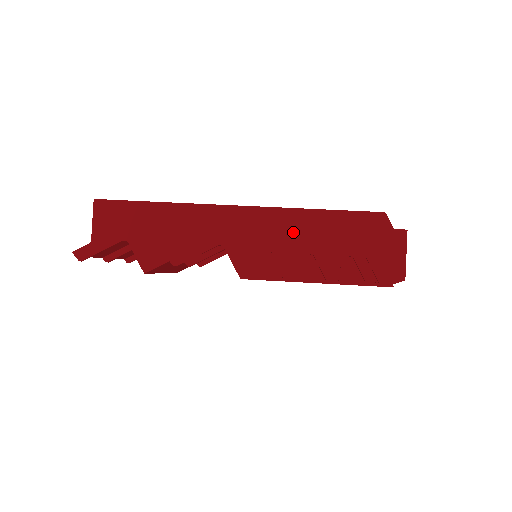
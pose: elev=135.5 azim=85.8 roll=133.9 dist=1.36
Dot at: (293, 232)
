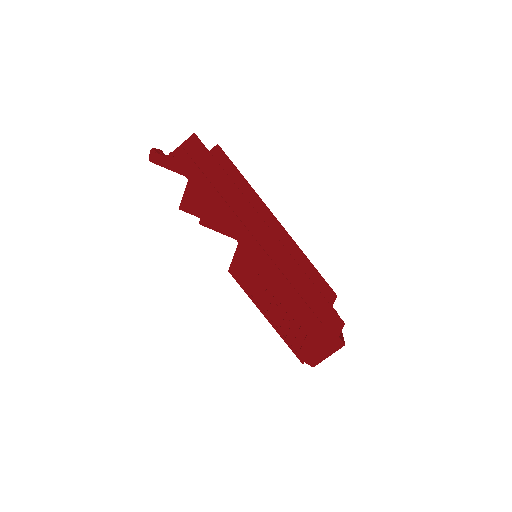
Dot at: (284, 279)
